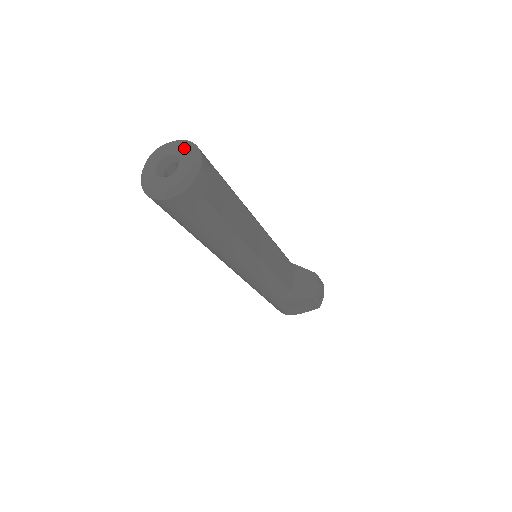
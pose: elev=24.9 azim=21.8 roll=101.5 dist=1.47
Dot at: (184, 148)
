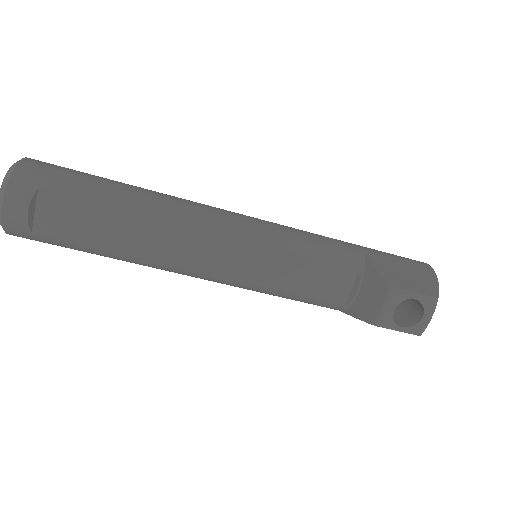
Dot at: occluded
